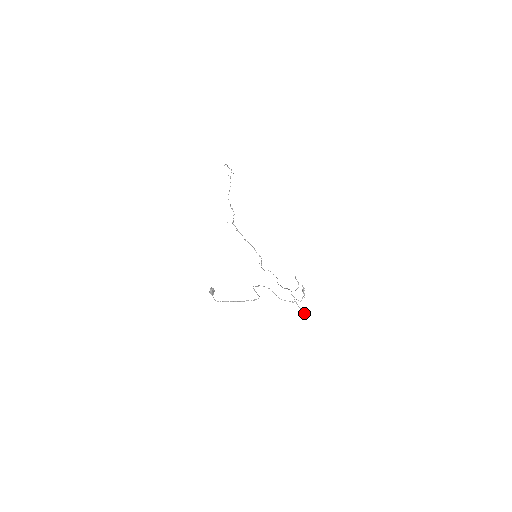
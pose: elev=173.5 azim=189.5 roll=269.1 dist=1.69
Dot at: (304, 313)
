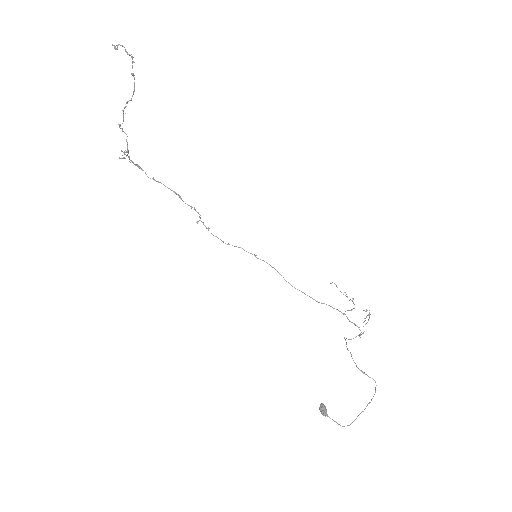
Dot at: (361, 334)
